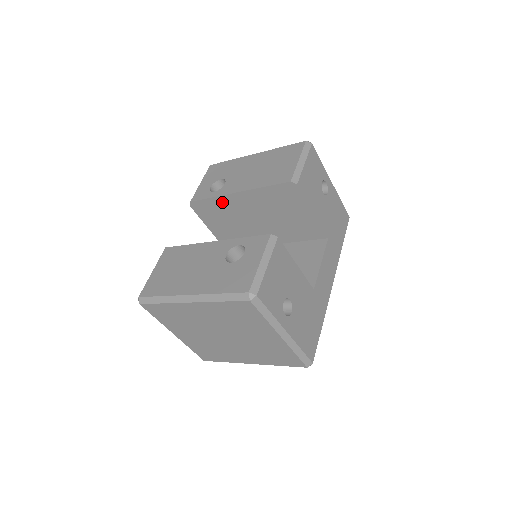
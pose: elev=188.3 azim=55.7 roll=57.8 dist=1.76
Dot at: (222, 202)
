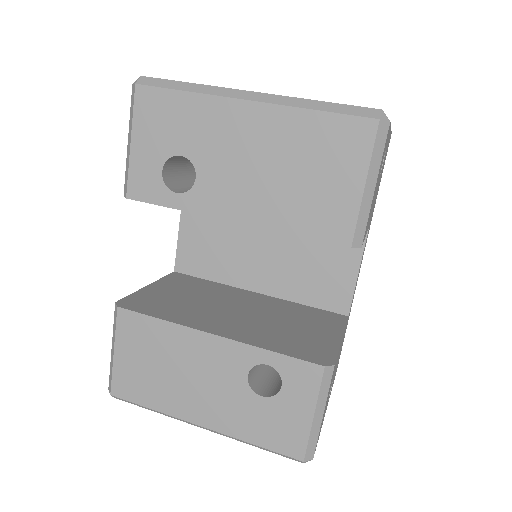
Dot at: occluded
